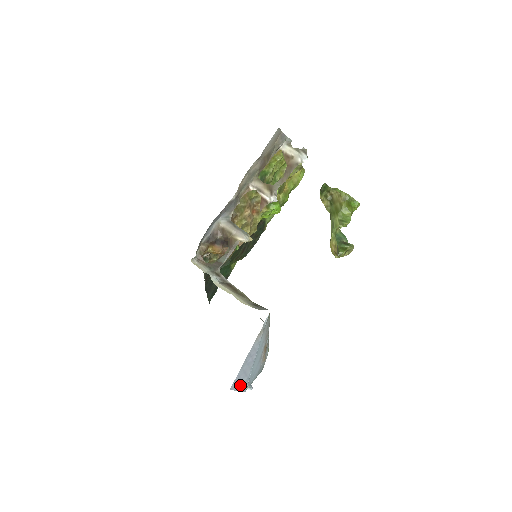
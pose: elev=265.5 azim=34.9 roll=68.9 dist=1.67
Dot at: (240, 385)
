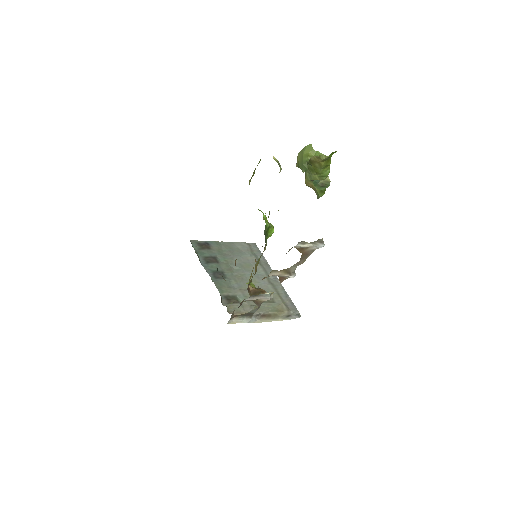
Dot at: occluded
